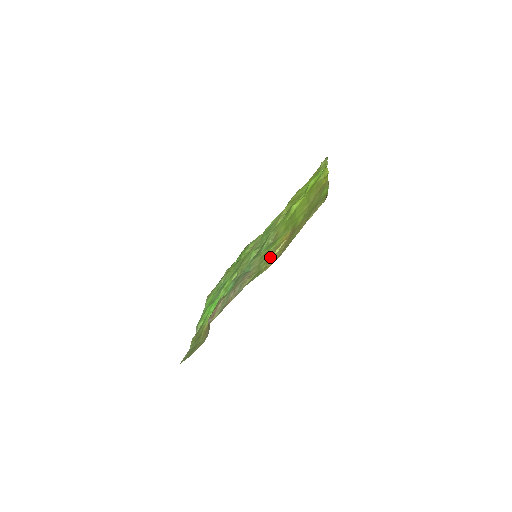
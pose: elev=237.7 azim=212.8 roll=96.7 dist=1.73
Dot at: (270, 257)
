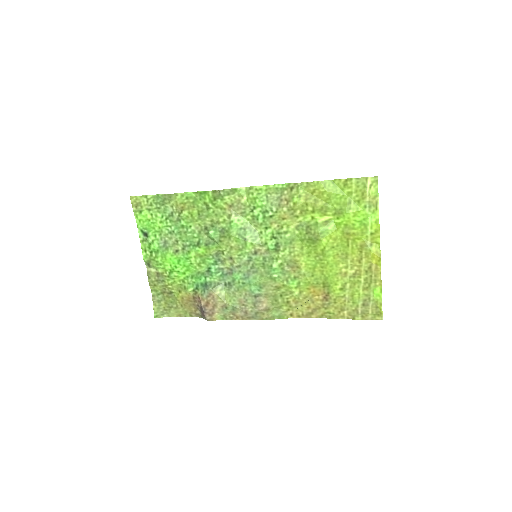
Dot at: (294, 304)
